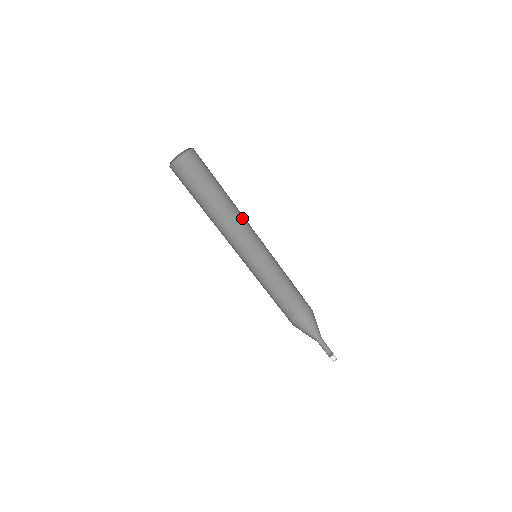
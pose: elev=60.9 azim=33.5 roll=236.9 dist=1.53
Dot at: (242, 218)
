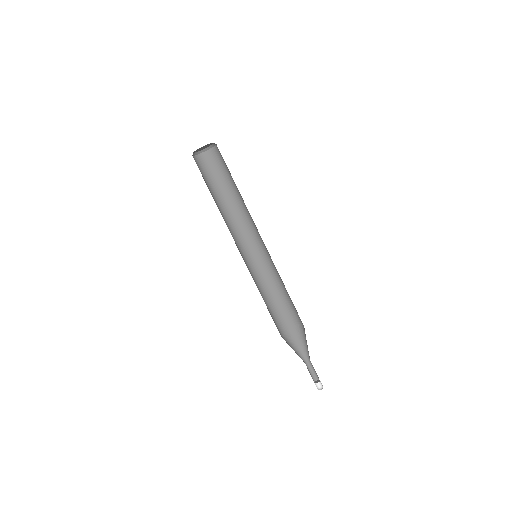
Dot at: (251, 217)
